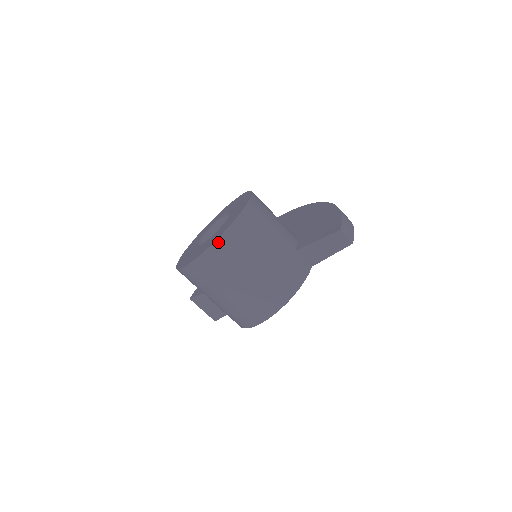
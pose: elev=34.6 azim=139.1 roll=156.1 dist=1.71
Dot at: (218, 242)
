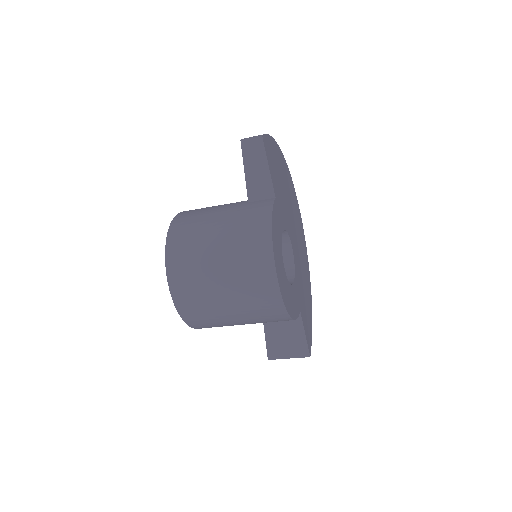
Dot at: (168, 258)
